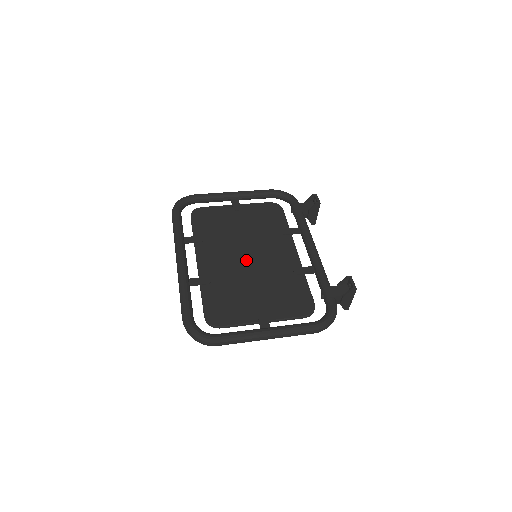
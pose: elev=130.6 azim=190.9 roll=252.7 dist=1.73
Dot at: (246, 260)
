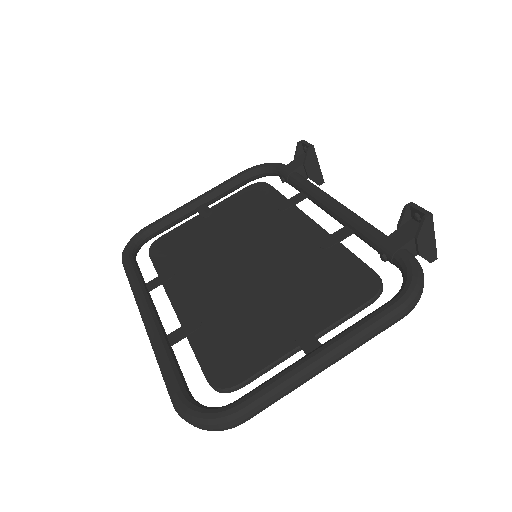
Dot at: (243, 268)
